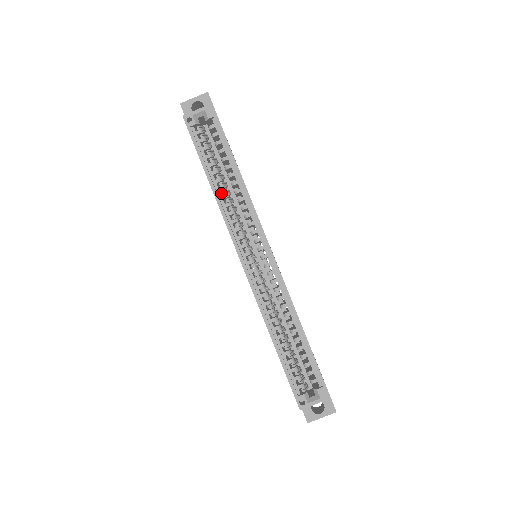
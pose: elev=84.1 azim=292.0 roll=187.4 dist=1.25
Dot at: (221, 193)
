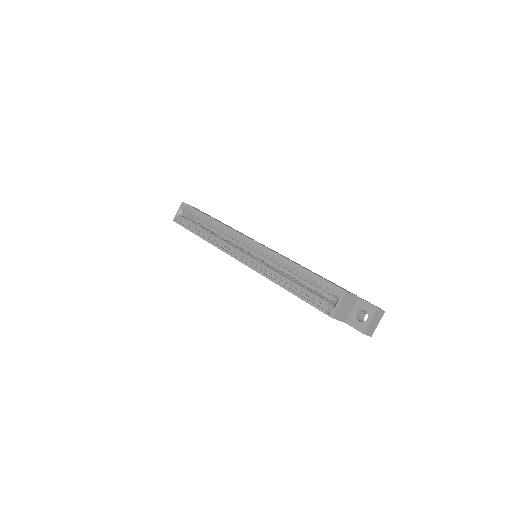
Dot at: occluded
